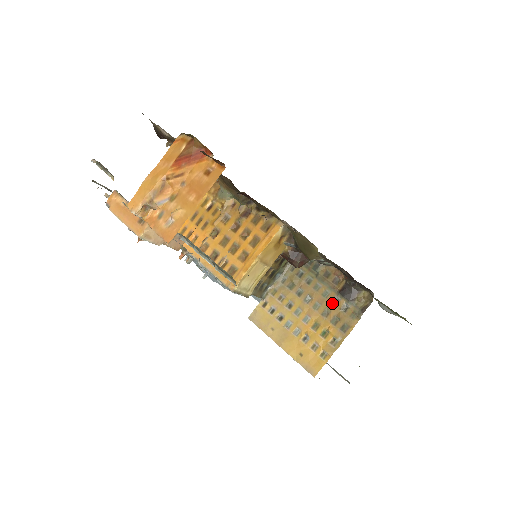
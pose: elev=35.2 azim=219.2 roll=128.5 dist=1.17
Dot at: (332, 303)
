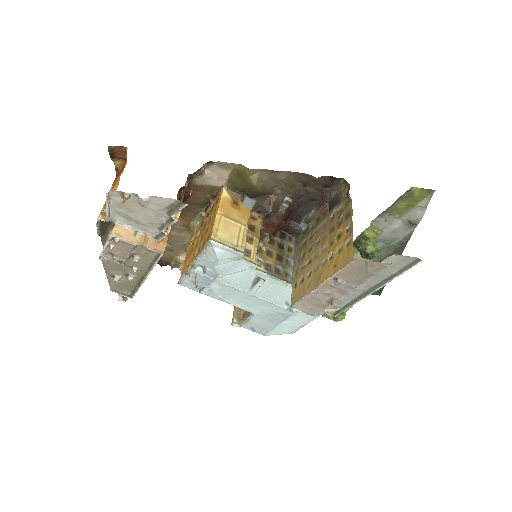
Dot at: (331, 221)
